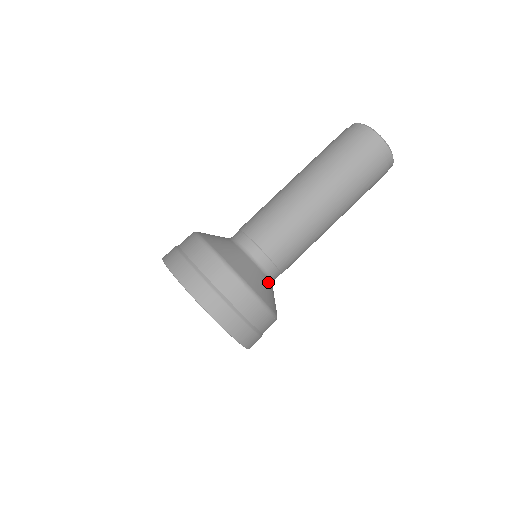
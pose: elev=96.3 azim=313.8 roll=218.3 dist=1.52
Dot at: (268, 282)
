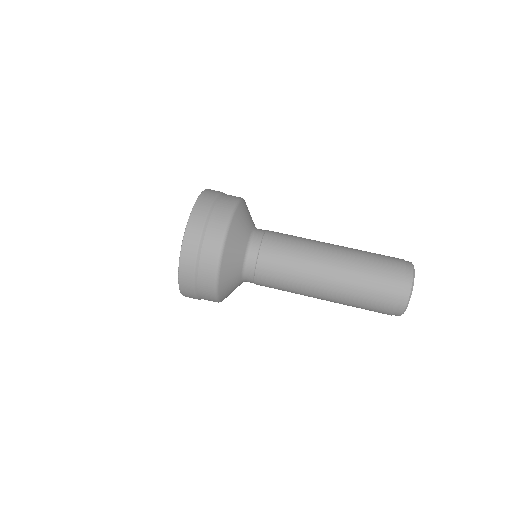
Dot at: (241, 261)
